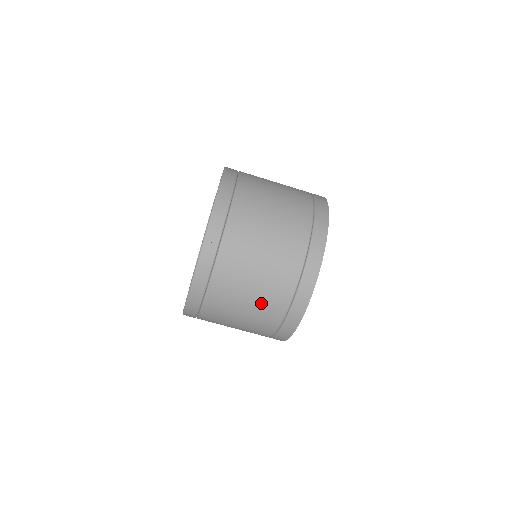
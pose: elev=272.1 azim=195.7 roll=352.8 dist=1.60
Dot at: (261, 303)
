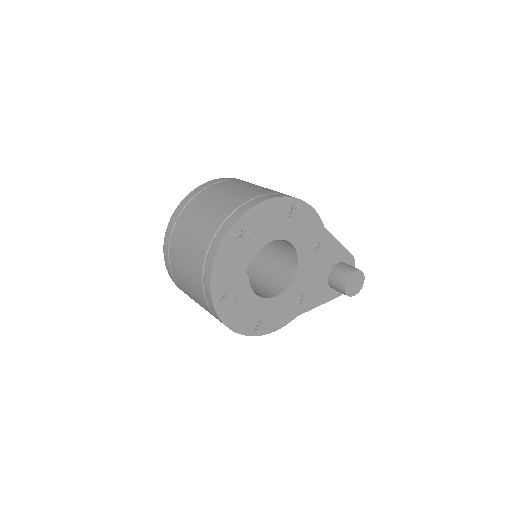
Dot at: (193, 289)
